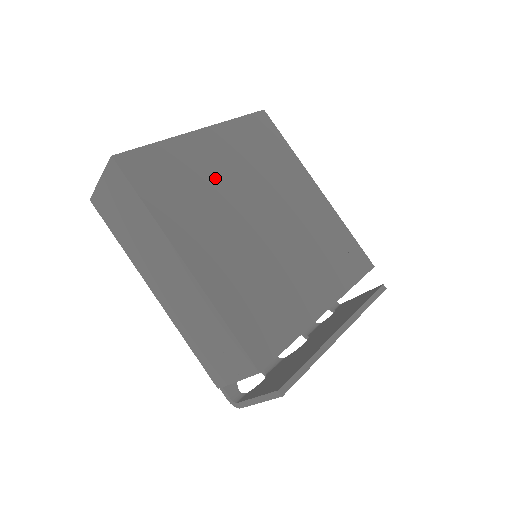
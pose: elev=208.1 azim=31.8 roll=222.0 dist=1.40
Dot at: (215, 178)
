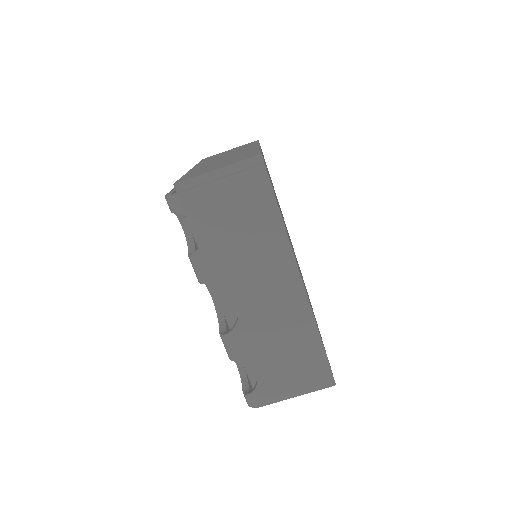
Dot at: occluded
